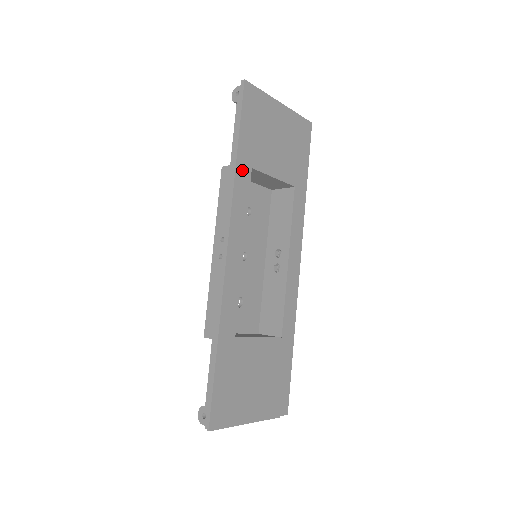
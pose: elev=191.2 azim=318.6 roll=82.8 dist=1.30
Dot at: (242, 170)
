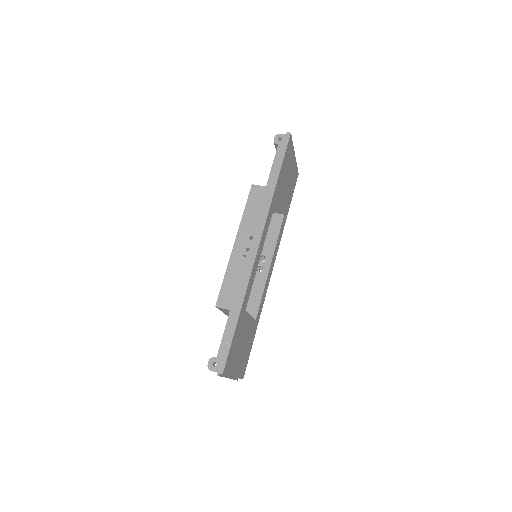
Dot at: (275, 193)
